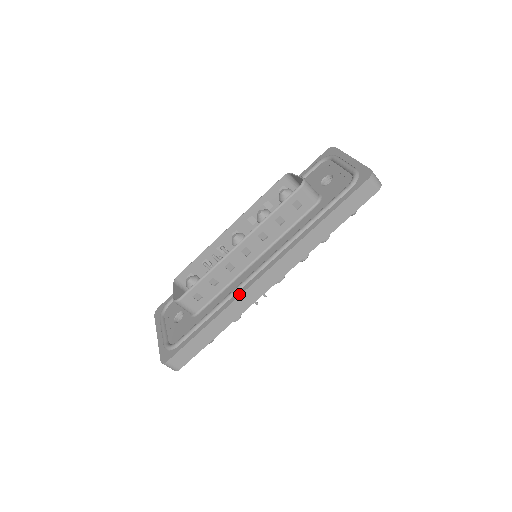
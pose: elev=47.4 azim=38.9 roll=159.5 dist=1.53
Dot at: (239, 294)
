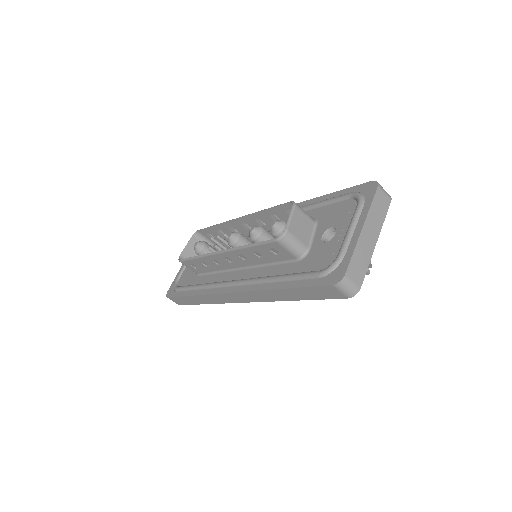
Dot at: (212, 292)
